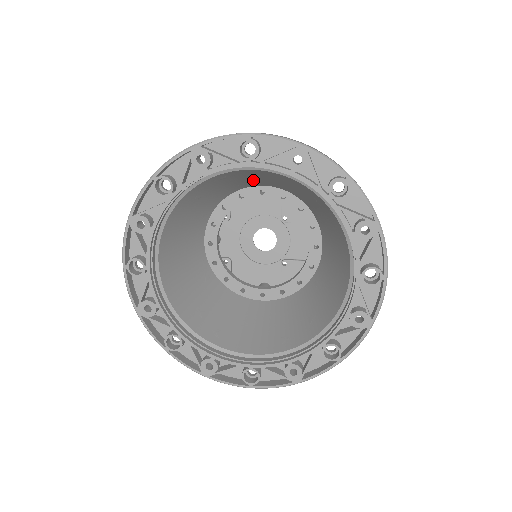
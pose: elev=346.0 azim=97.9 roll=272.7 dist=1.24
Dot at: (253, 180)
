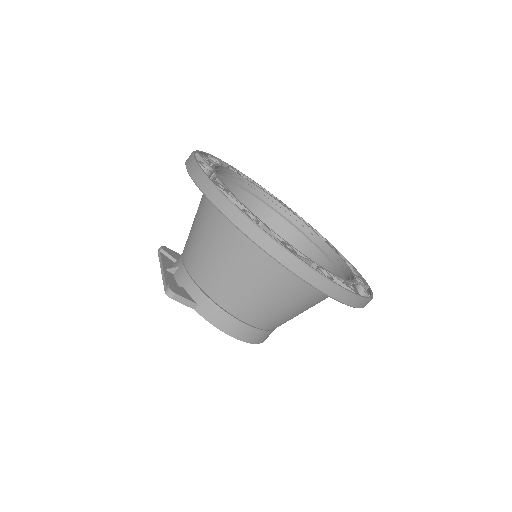
Dot at: occluded
